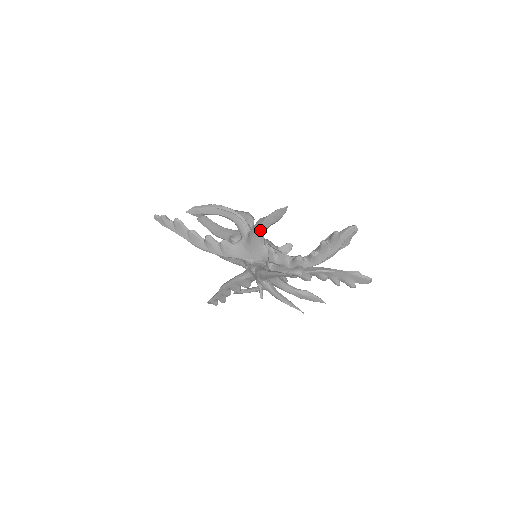
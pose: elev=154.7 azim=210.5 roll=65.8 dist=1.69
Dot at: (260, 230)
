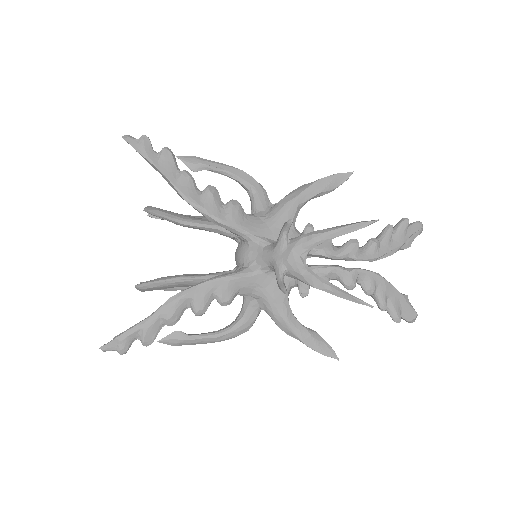
Dot at: (302, 196)
